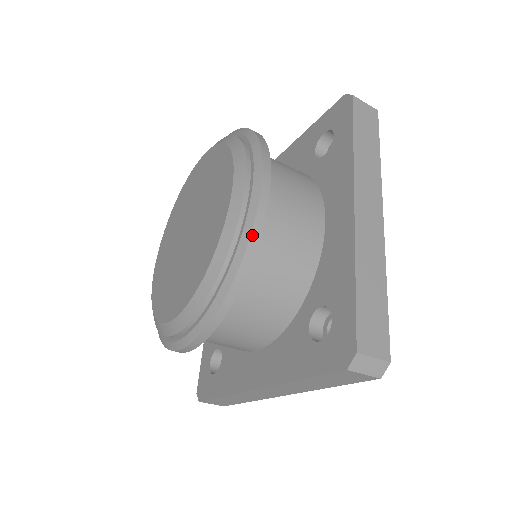
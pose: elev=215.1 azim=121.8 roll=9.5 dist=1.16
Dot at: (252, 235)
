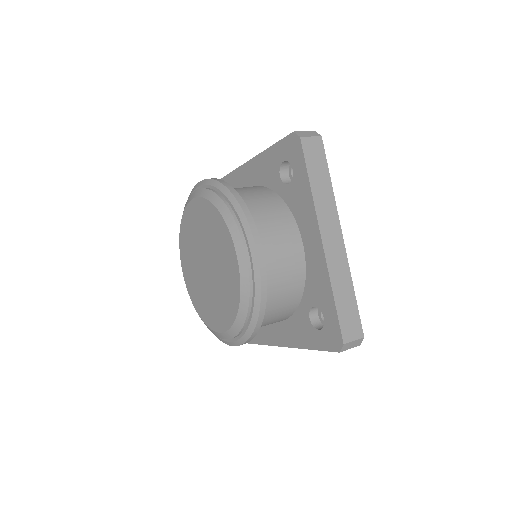
Dot at: (218, 338)
